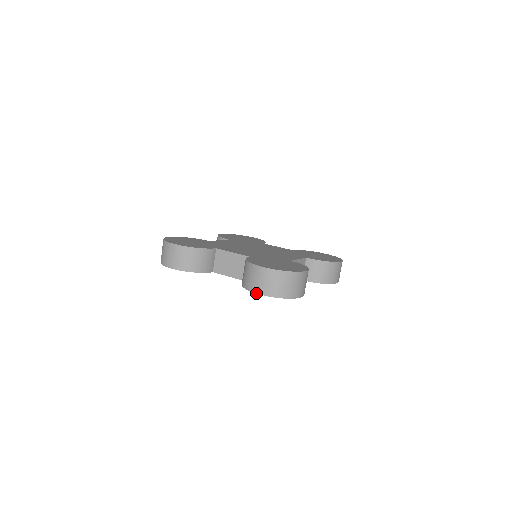
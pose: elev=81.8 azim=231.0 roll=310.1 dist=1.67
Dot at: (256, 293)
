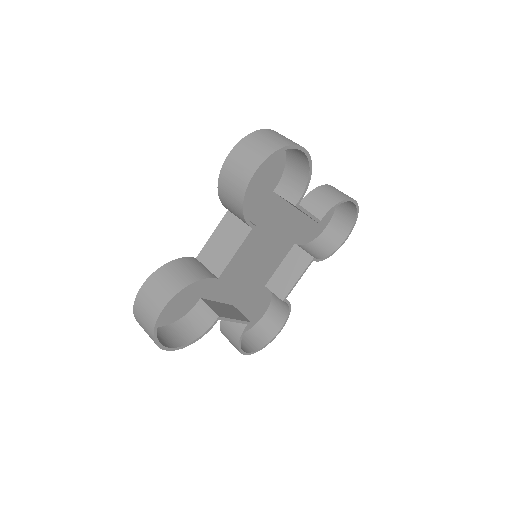
Dot at: (253, 174)
